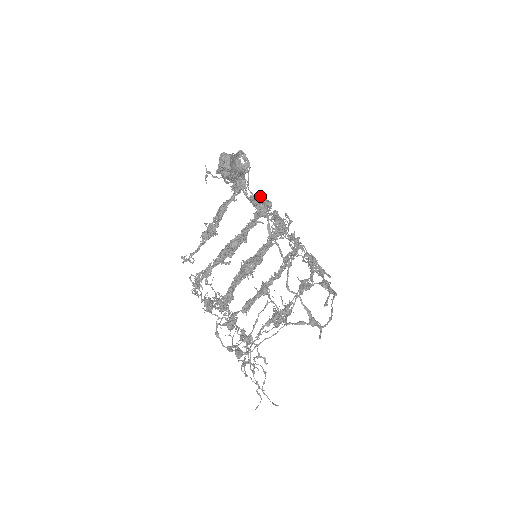
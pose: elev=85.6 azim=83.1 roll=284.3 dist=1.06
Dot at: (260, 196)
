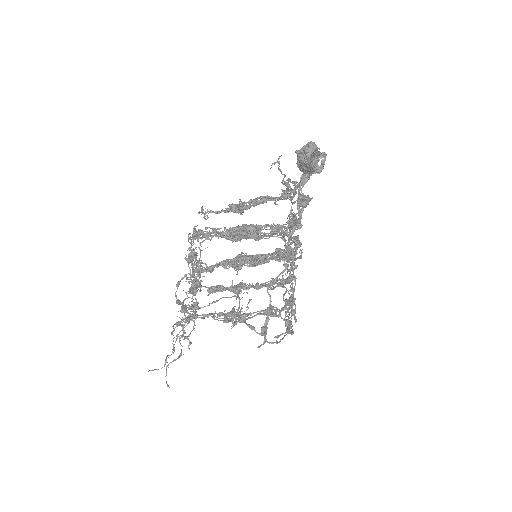
Dot at: (308, 201)
